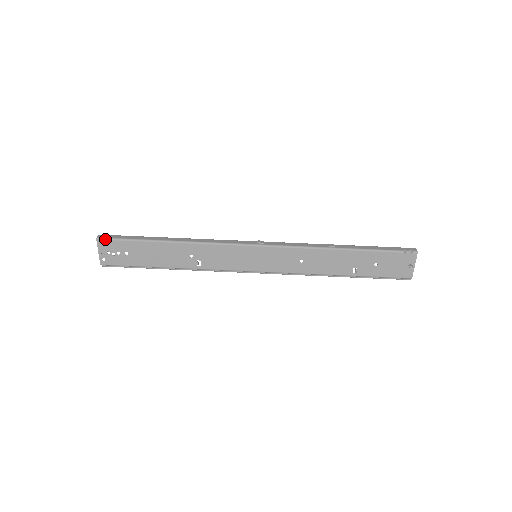
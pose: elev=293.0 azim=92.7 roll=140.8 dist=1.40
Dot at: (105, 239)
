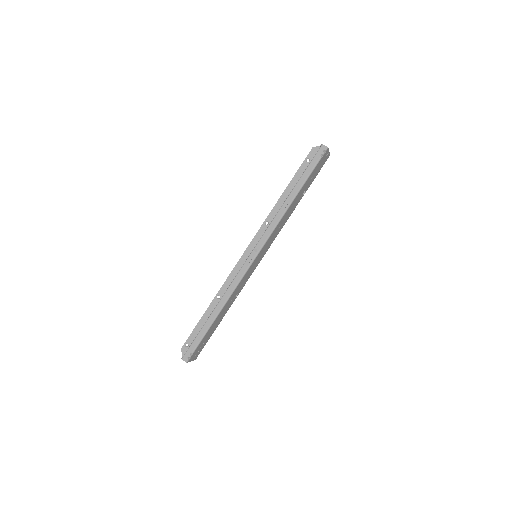
Dot at: (190, 357)
